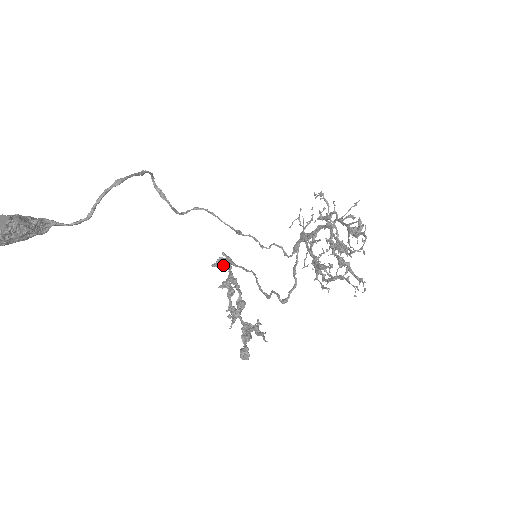
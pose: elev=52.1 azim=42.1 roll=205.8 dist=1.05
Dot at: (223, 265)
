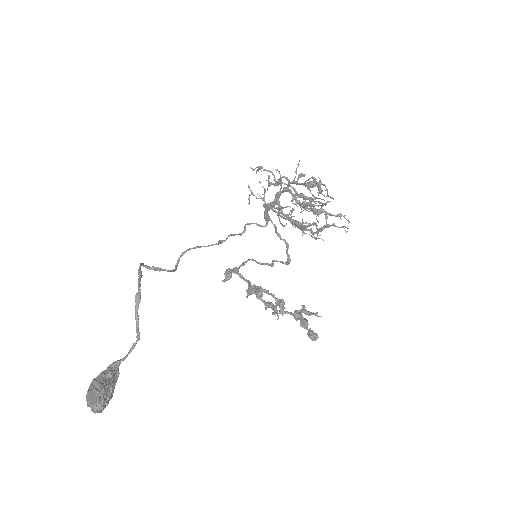
Dot at: (231, 276)
